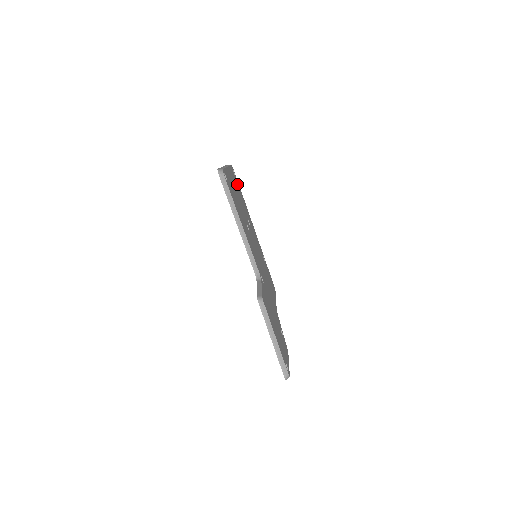
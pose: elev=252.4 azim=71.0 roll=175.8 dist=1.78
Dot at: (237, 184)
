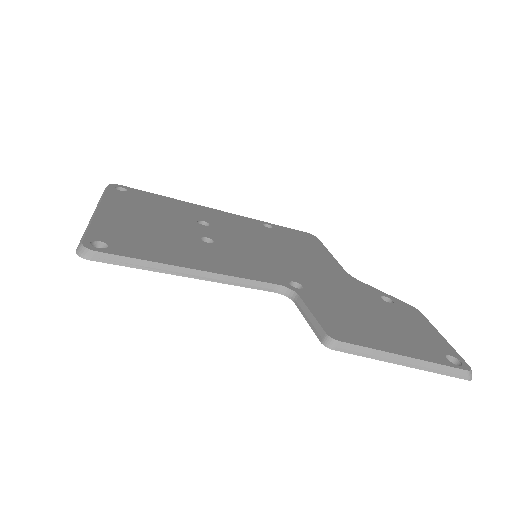
Dot at: (139, 198)
